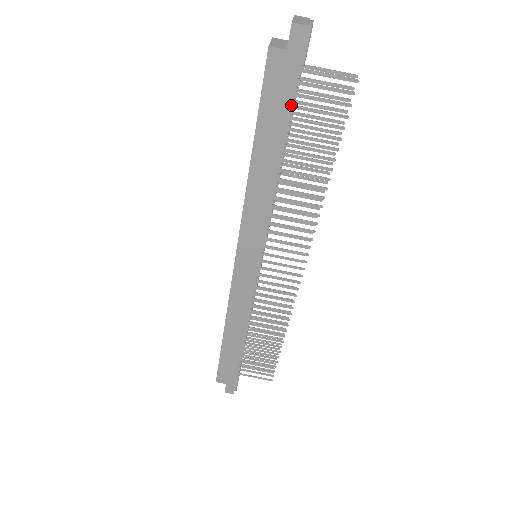
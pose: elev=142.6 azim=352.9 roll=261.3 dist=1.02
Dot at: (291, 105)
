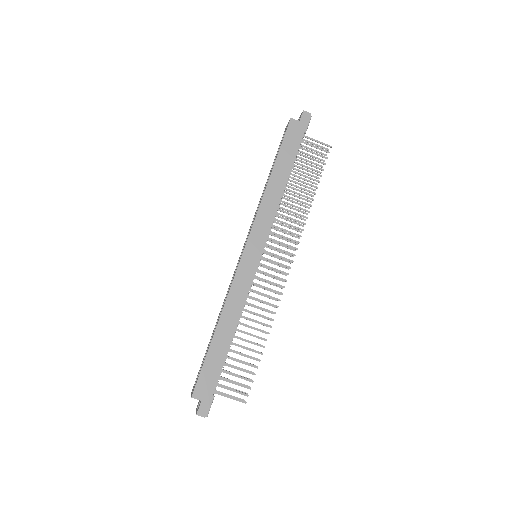
Dot at: (298, 148)
